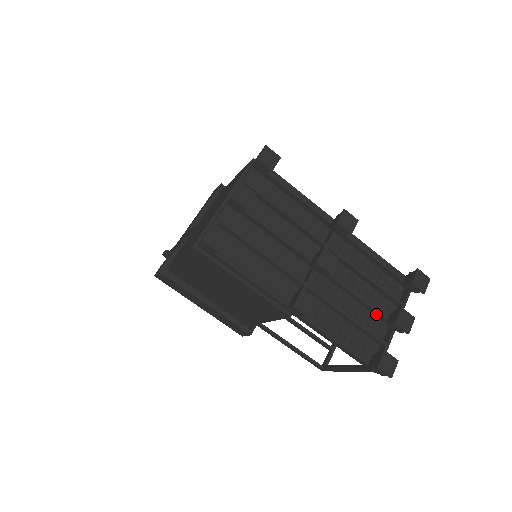
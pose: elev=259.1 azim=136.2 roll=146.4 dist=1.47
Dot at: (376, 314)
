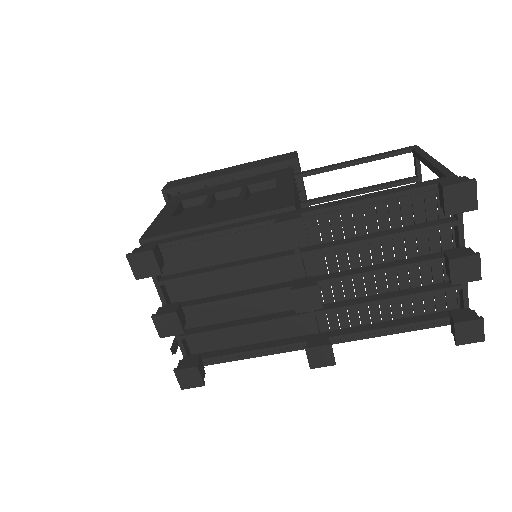
Dot at: (425, 261)
